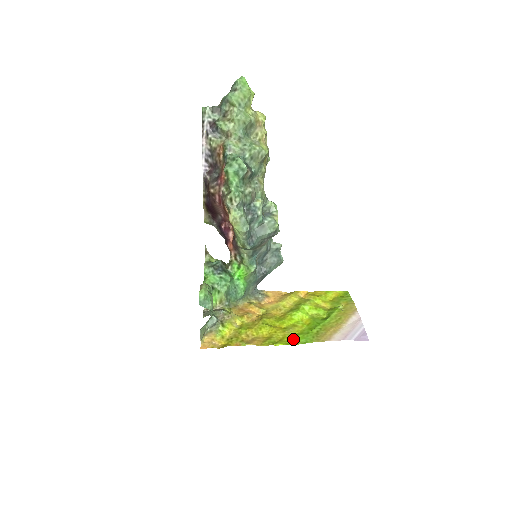
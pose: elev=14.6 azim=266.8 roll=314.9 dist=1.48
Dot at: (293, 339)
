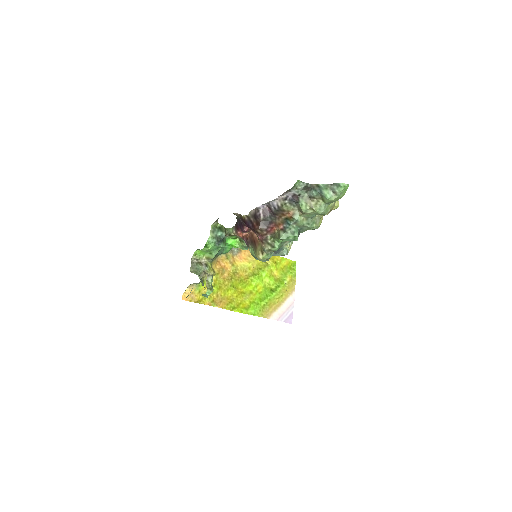
Dot at: (246, 307)
